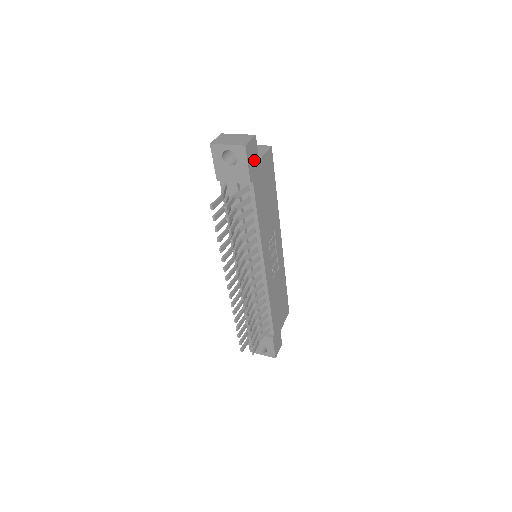
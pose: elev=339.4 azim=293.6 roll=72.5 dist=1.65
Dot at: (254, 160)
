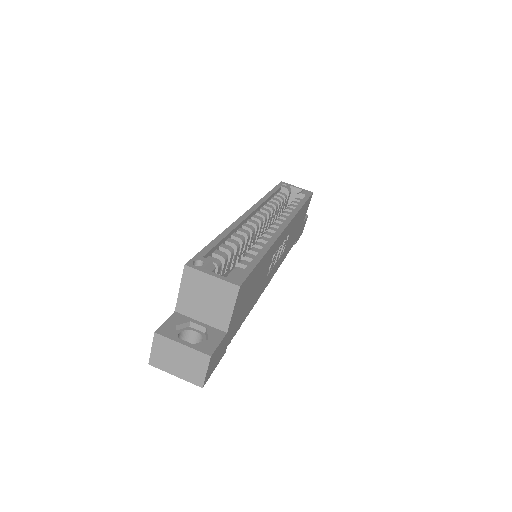
Dot at: (220, 350)
